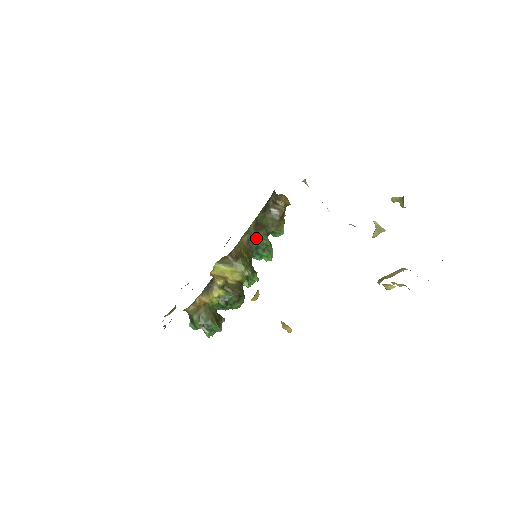
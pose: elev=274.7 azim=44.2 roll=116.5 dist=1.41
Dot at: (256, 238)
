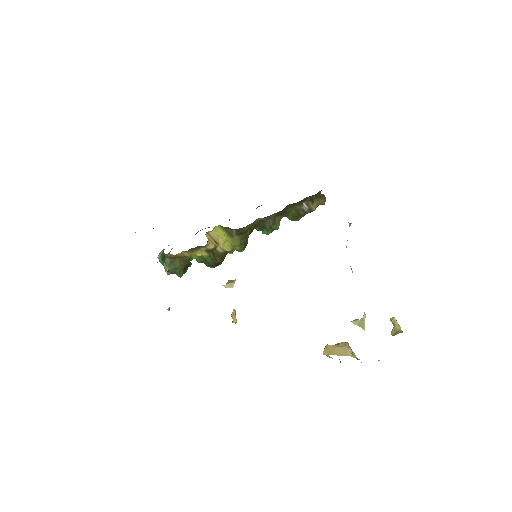
Dot at: (270, 223)
